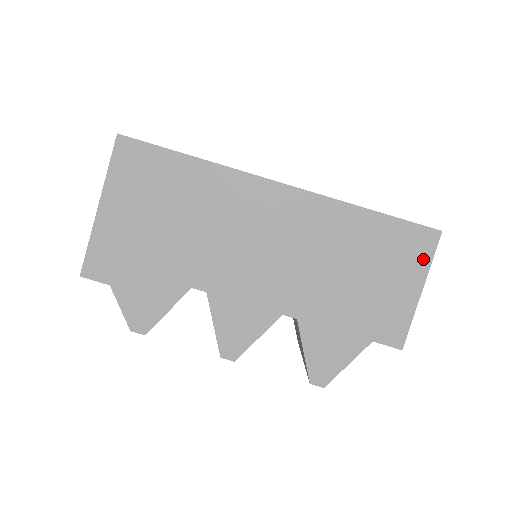
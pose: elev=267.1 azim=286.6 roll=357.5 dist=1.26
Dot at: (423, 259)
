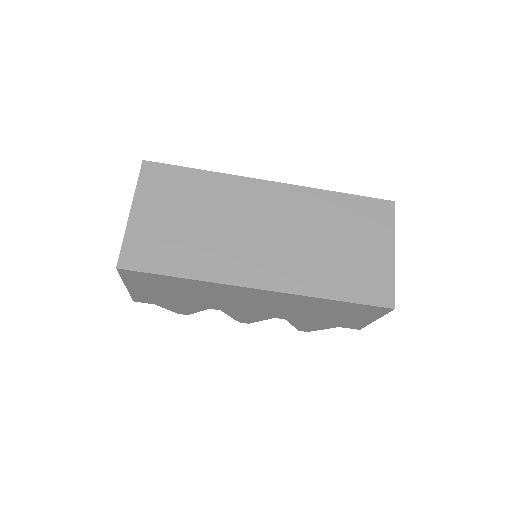
Dot at: (377, 314)
